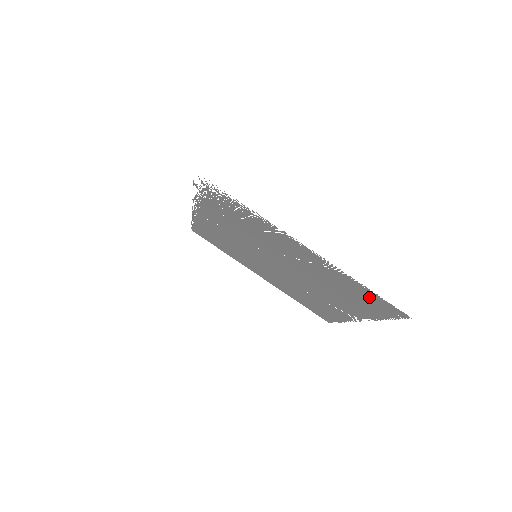
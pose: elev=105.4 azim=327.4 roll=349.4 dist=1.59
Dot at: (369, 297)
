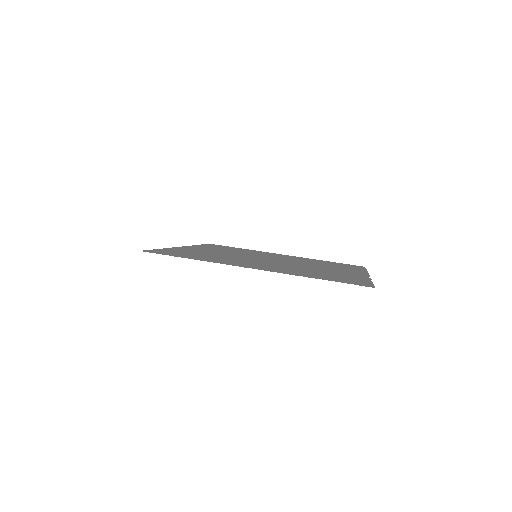
Dot at: (335, 279)
